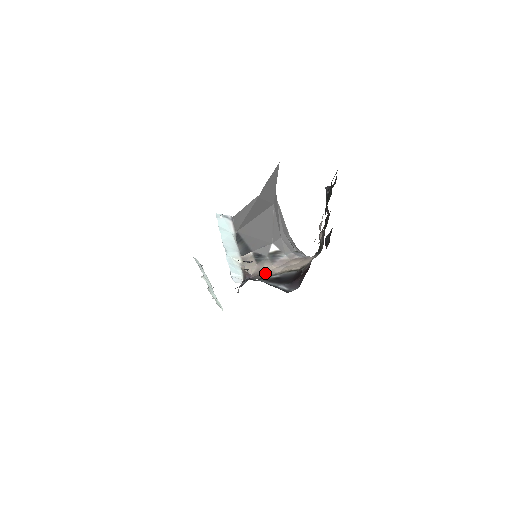
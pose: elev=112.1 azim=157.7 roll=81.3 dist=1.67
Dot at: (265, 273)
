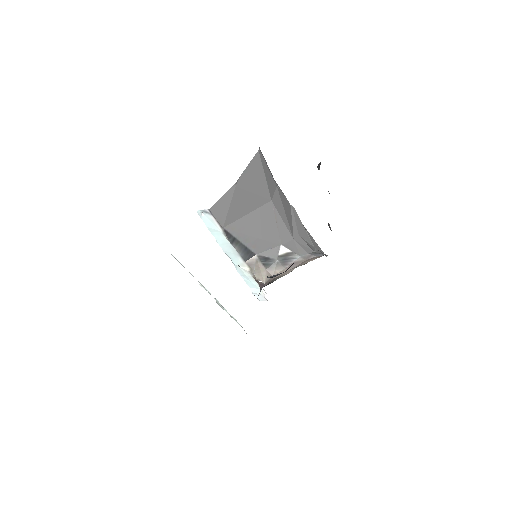
Dot at: (276, 278)
